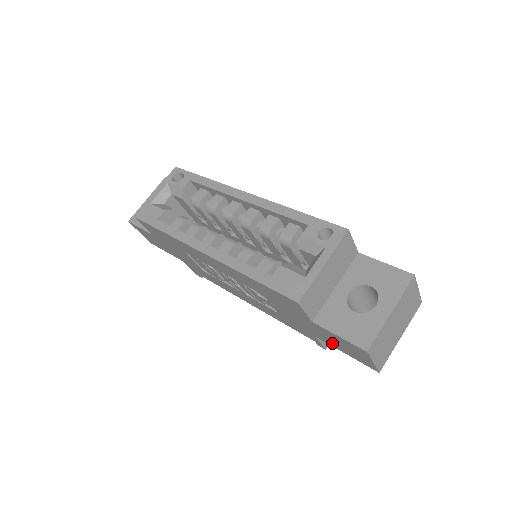
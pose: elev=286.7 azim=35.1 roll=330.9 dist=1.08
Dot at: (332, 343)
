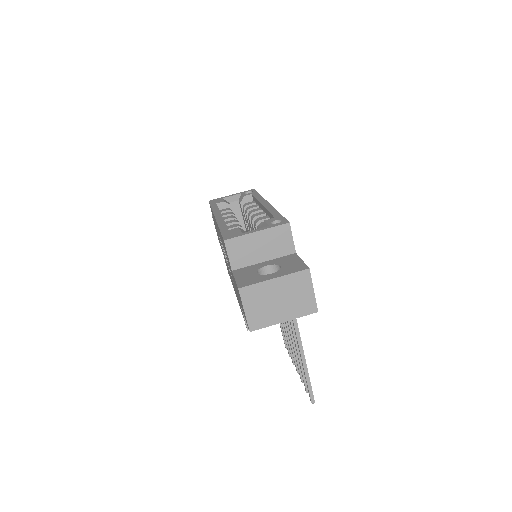
Dot at: occluded
